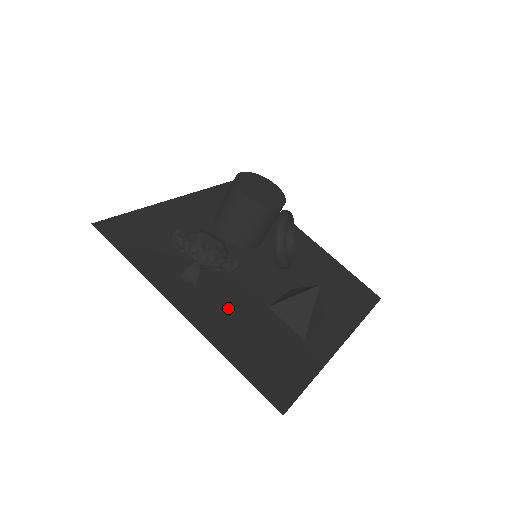
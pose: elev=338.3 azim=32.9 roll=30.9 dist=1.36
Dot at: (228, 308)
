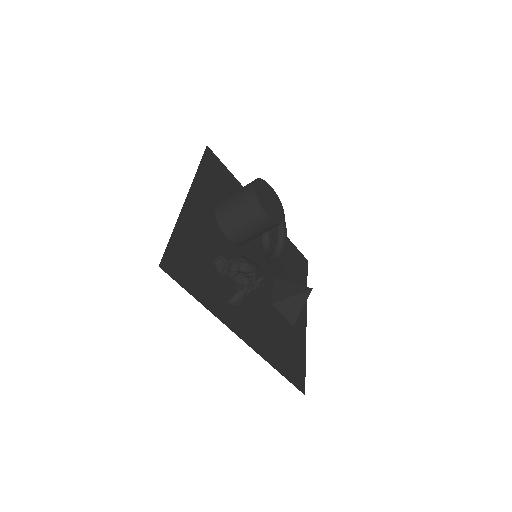
Dot at: (257, 318)
